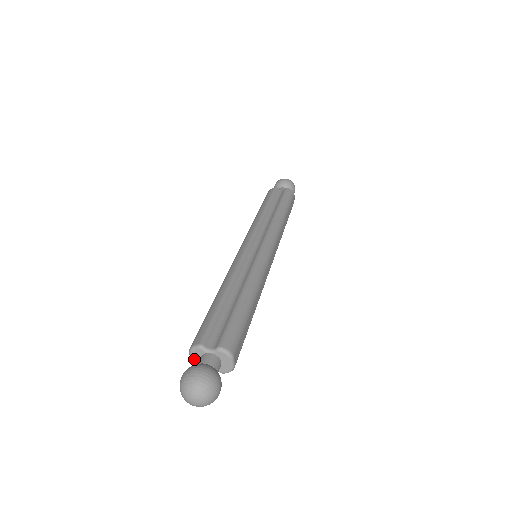
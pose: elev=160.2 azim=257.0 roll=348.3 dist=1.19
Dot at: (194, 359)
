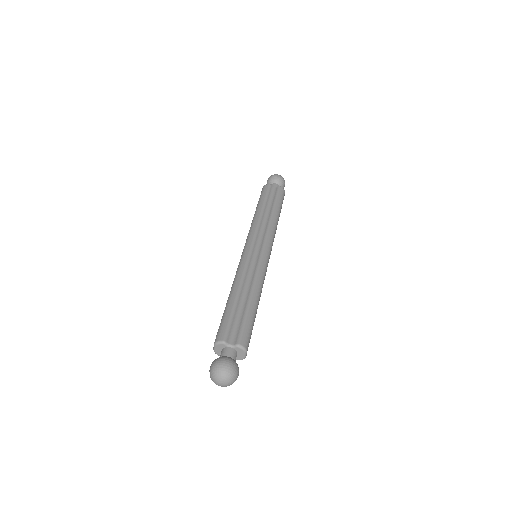
Dot at: (217, 349)
